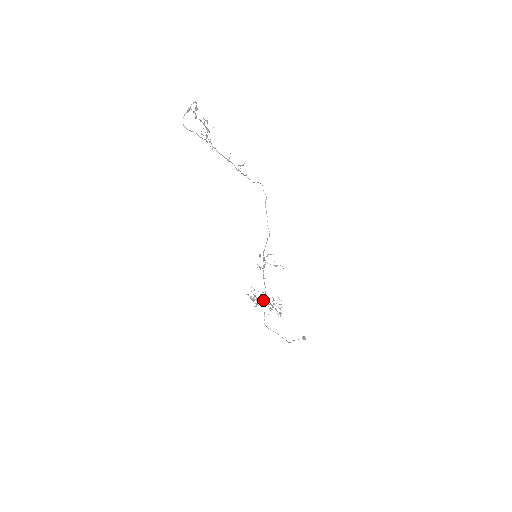
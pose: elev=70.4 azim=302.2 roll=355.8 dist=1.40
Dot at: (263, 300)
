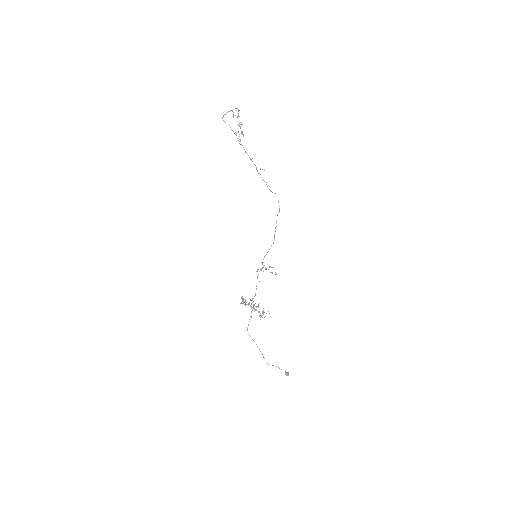
Dot at: occluded
